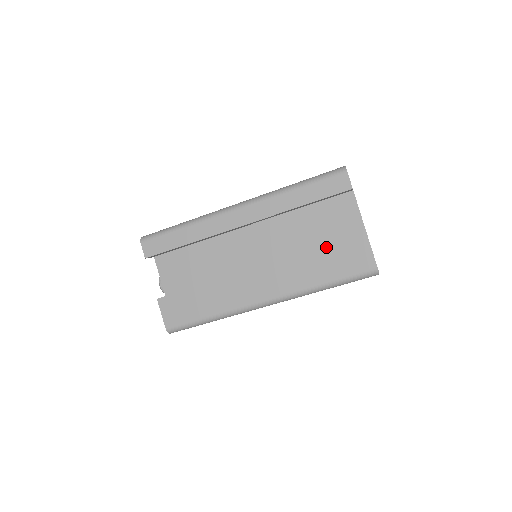
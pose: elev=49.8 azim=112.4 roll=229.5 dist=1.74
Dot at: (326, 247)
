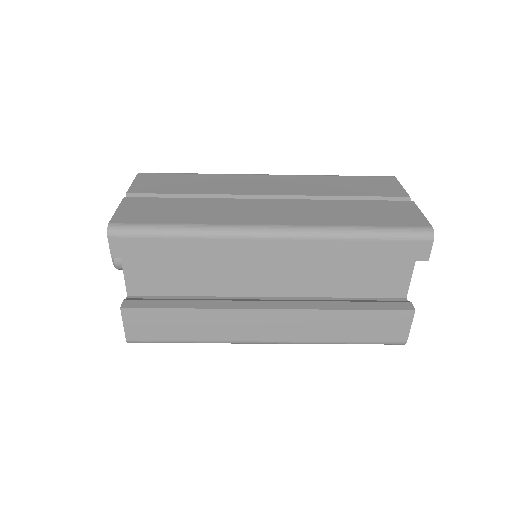
Dot at: (364, 310)
